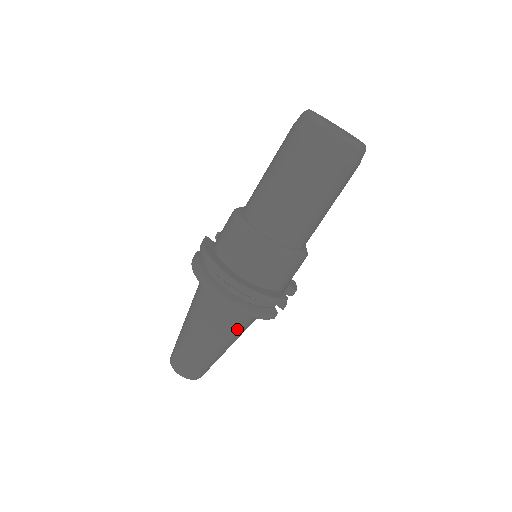
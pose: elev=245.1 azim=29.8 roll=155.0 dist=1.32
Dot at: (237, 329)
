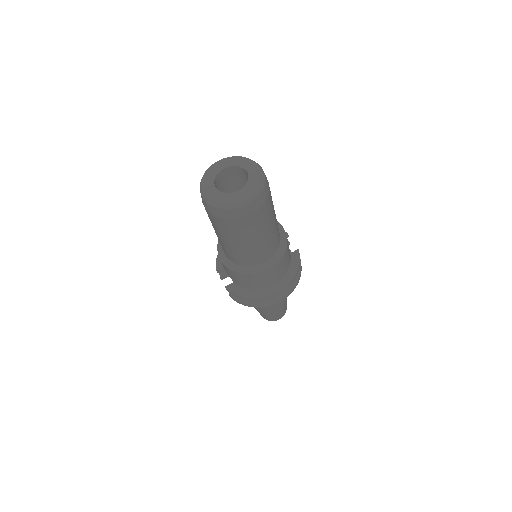
Dot at: occluded
